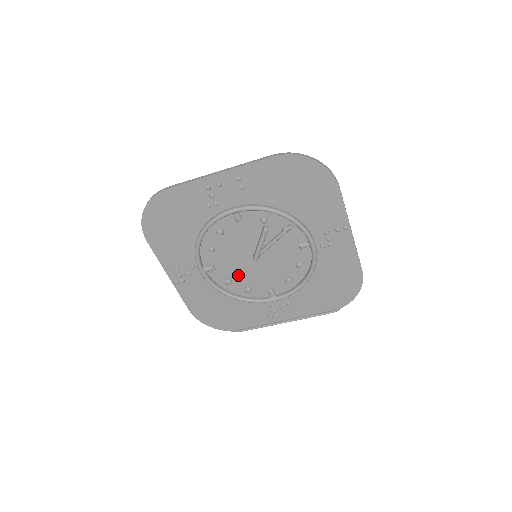
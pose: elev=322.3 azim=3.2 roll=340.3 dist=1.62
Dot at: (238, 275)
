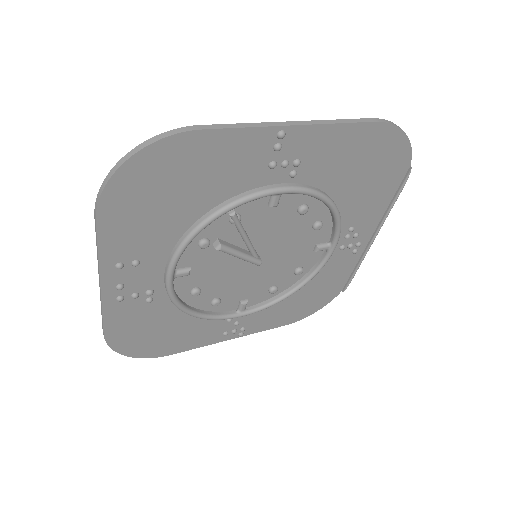
Dot at: (271, 278)
